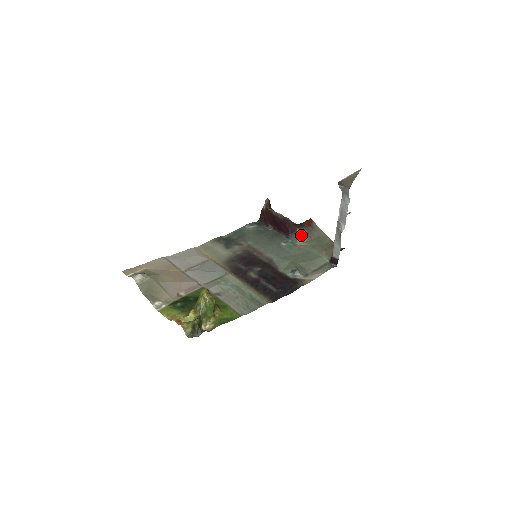
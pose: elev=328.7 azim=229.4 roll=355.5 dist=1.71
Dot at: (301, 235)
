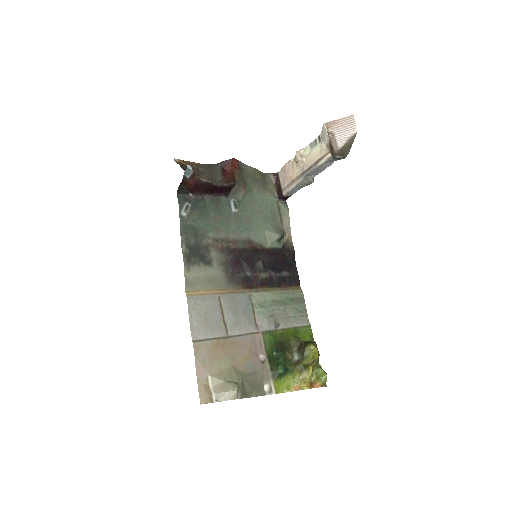
Dot at: (241, 187)
